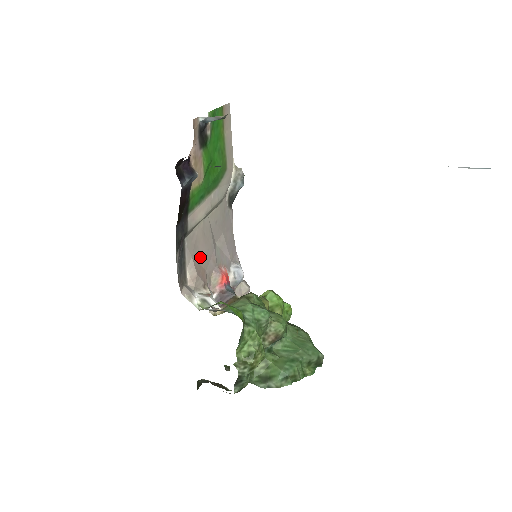
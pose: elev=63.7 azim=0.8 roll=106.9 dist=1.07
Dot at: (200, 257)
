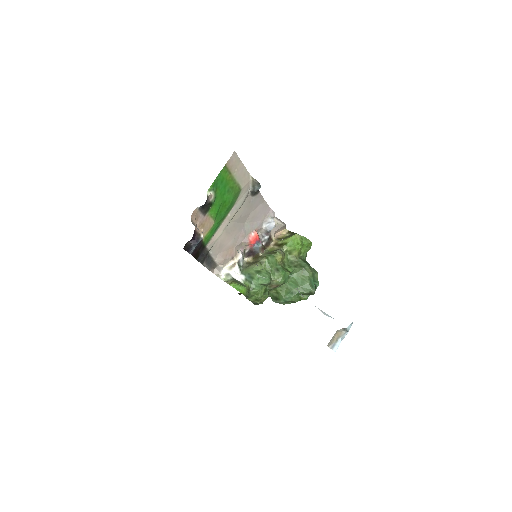
Dot at: (227, 246)
